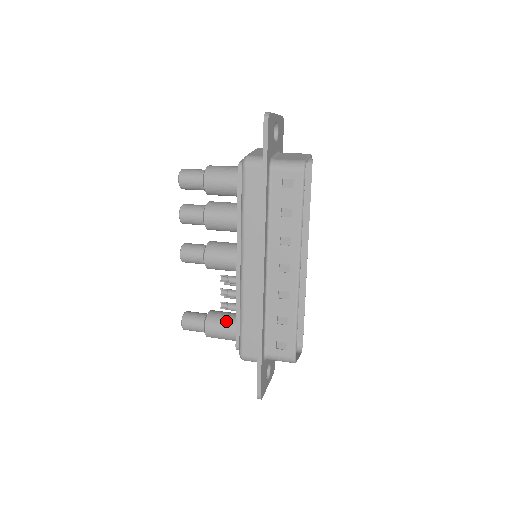
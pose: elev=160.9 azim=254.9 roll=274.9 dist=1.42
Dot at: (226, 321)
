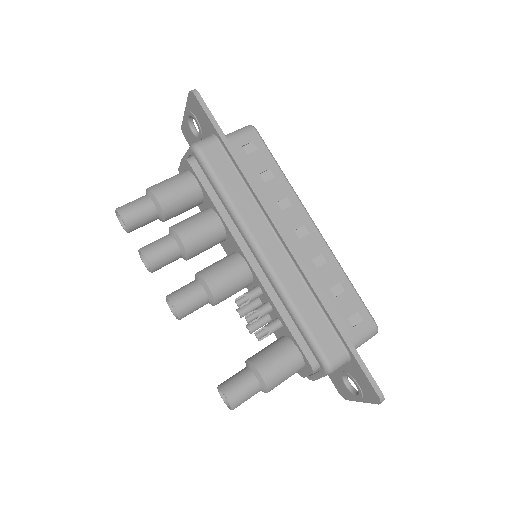
Dot at: (277, 349)
